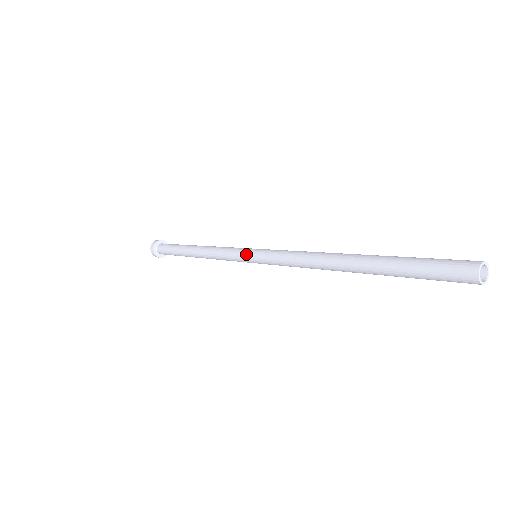
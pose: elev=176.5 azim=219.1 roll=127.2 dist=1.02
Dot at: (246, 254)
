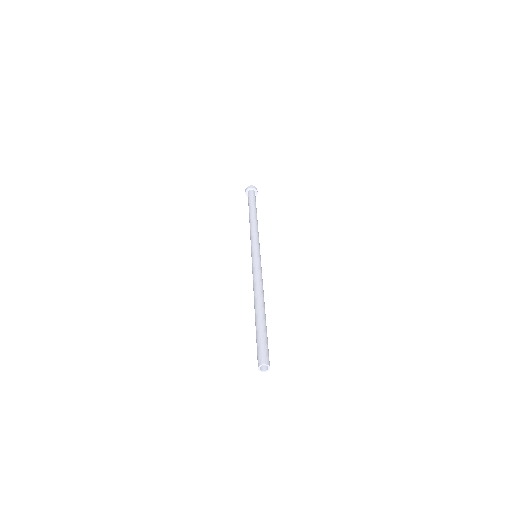
Dot at: (252, 251)
